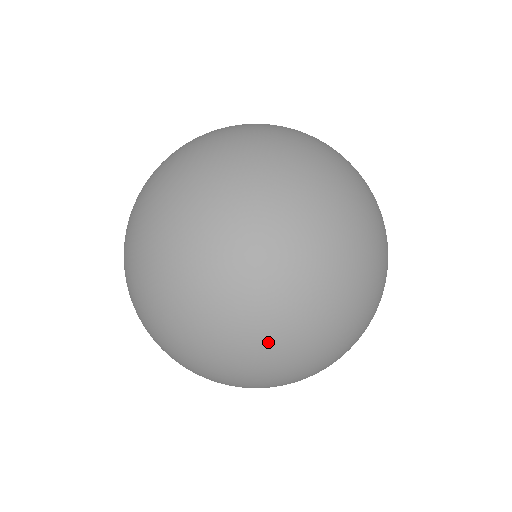
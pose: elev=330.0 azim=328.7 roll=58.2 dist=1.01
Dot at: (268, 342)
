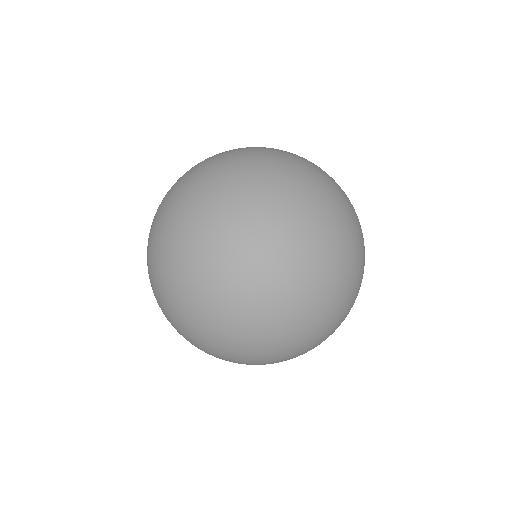
Dot at: (198, 347)
